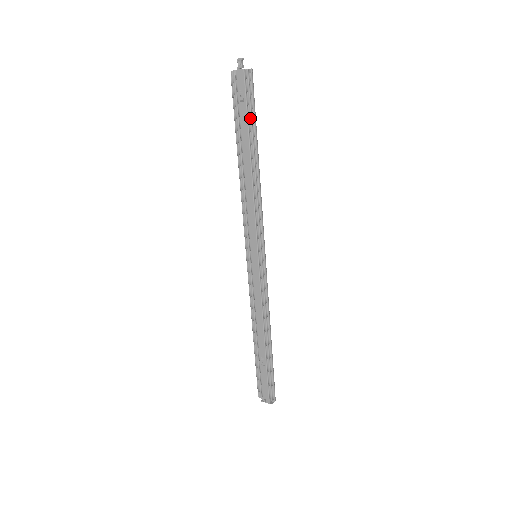
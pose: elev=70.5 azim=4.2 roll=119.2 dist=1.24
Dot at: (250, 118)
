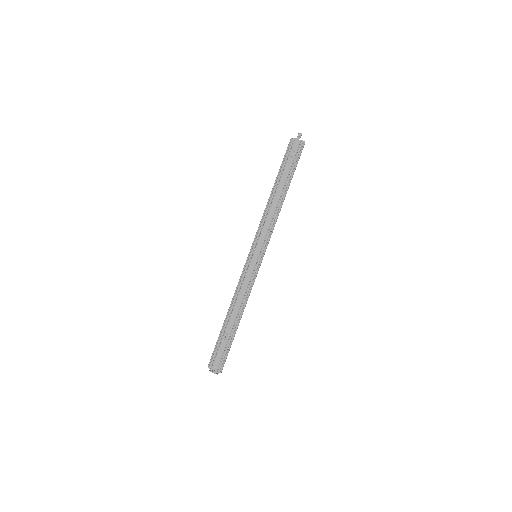
Dot at: (292, 168)
